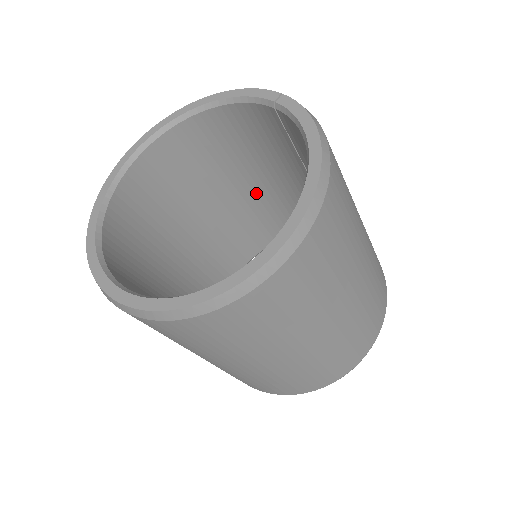
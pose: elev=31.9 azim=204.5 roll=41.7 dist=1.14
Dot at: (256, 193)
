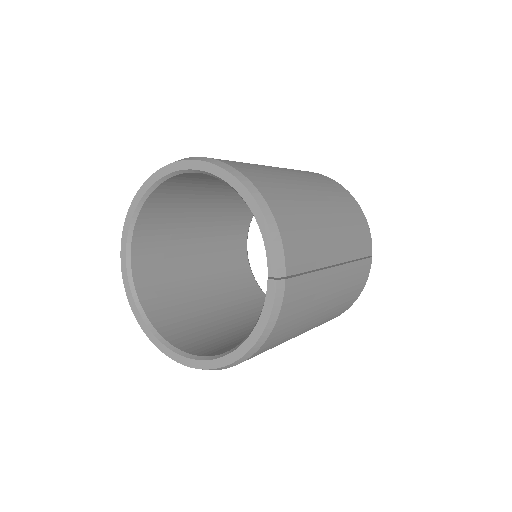
Dot at: occluded
